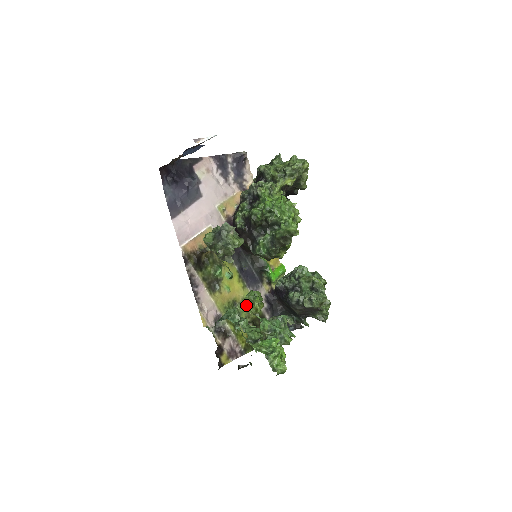
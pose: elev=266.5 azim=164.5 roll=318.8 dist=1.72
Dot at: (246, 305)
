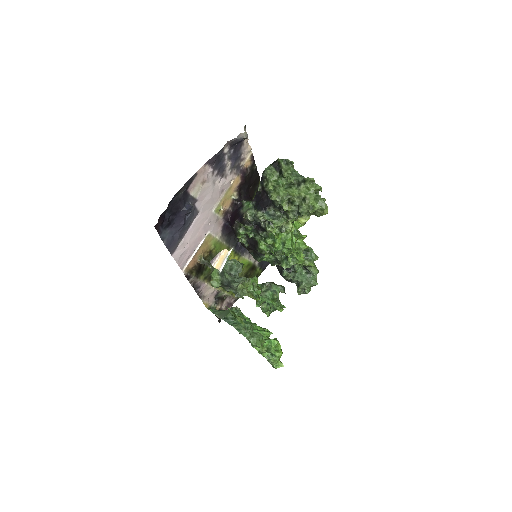
Dot at: occluded
